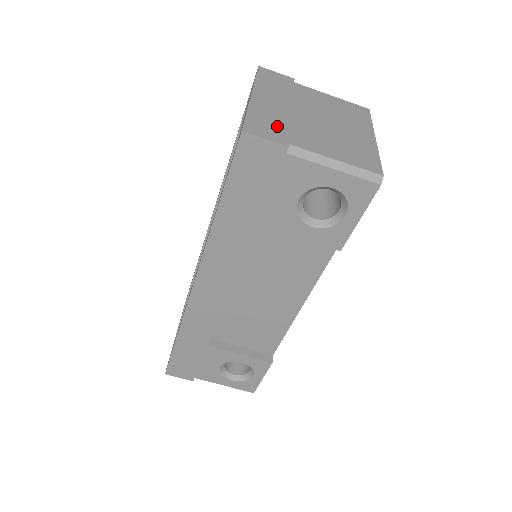
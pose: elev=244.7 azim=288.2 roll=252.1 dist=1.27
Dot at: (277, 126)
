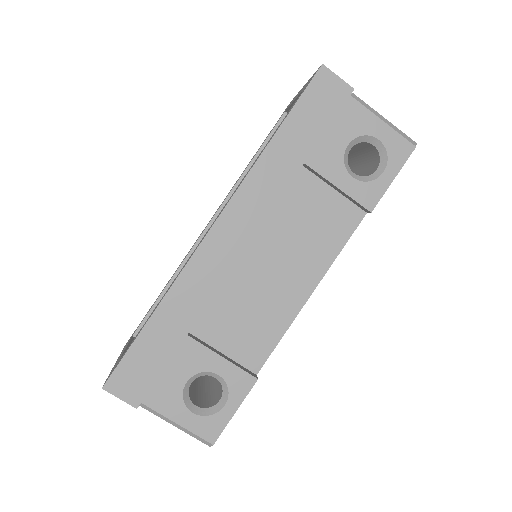
Dot at: occluded
